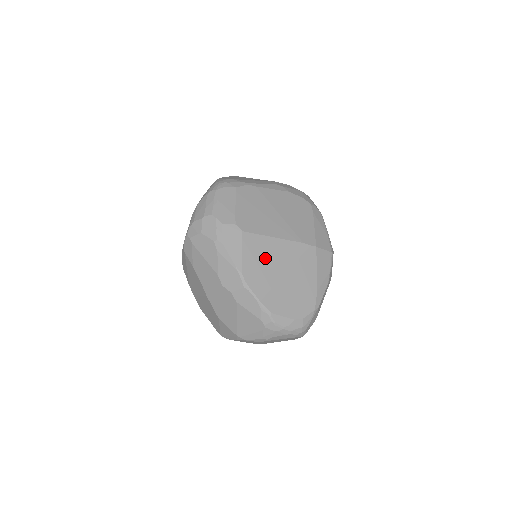
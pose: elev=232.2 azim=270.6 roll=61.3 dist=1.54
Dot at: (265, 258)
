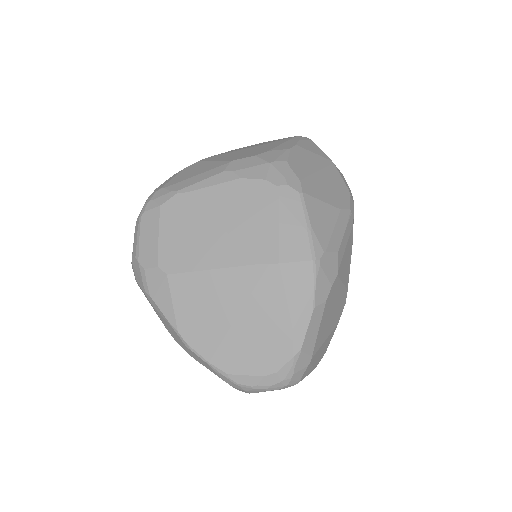
Dot at: (204, 303)
